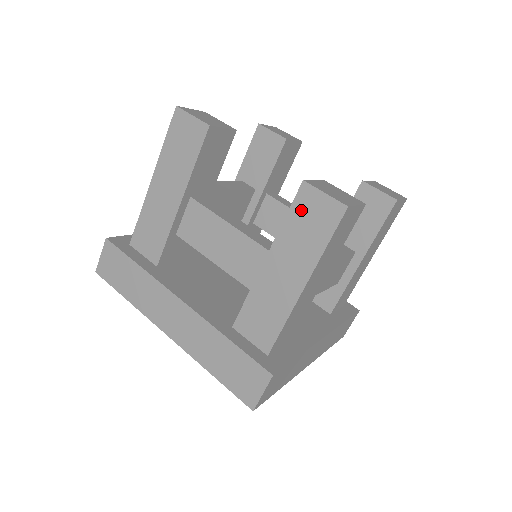
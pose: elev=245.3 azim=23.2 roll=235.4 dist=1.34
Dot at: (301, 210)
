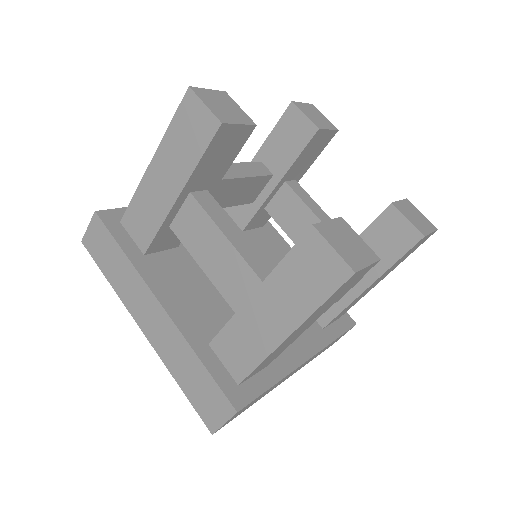
Dot at: (303, 256)
